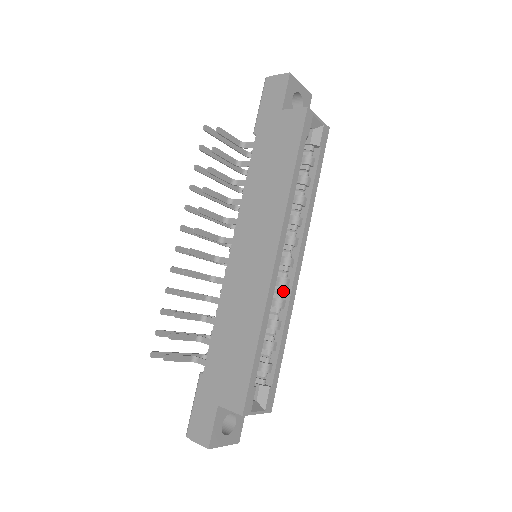
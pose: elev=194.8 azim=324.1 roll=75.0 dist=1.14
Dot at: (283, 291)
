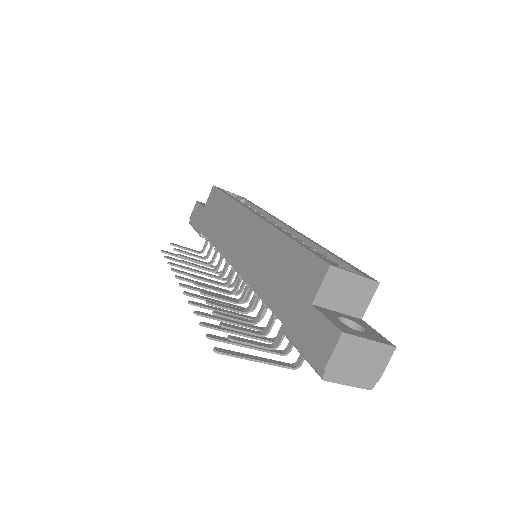
Dot at: occluded
